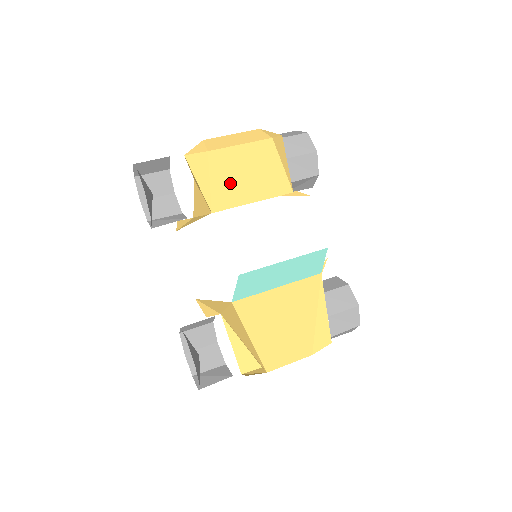
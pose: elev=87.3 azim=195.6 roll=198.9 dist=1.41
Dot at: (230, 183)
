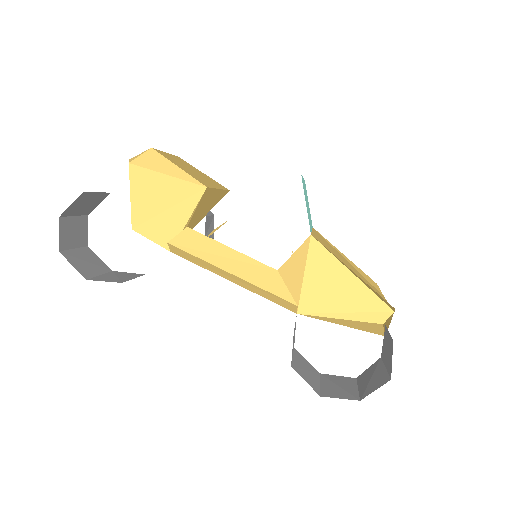
Dot at: (191, 172)
